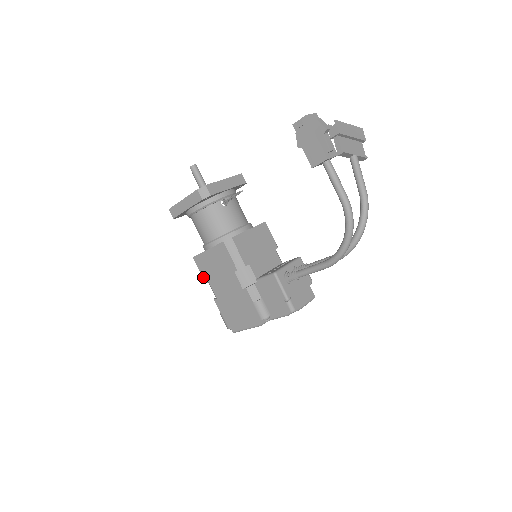
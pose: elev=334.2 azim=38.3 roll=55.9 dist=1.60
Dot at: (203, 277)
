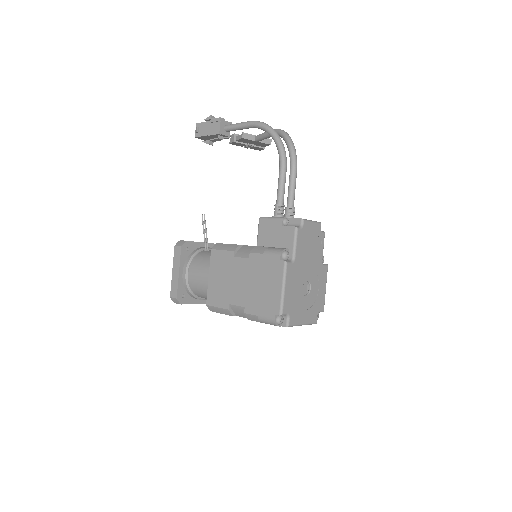
Dot at: (223, 308)
